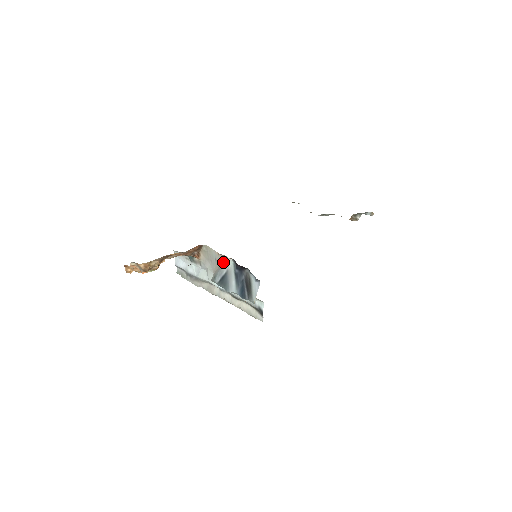
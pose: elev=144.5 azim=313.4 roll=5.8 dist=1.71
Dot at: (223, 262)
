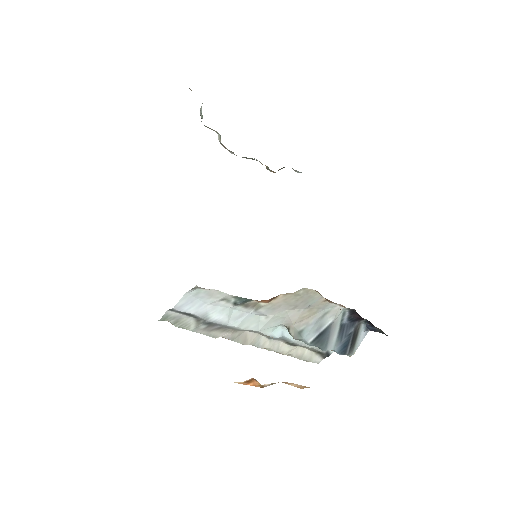
Dot at: (326, 311)
